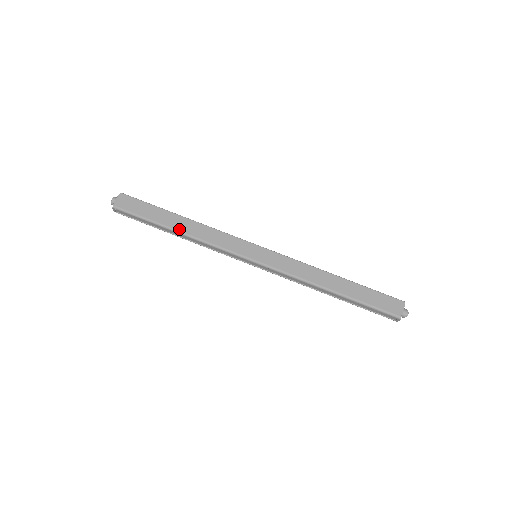
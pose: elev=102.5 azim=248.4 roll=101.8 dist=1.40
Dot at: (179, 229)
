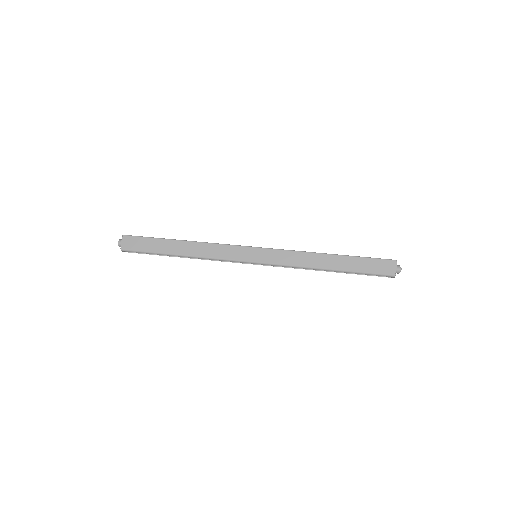
Dot at: (183, 253)
